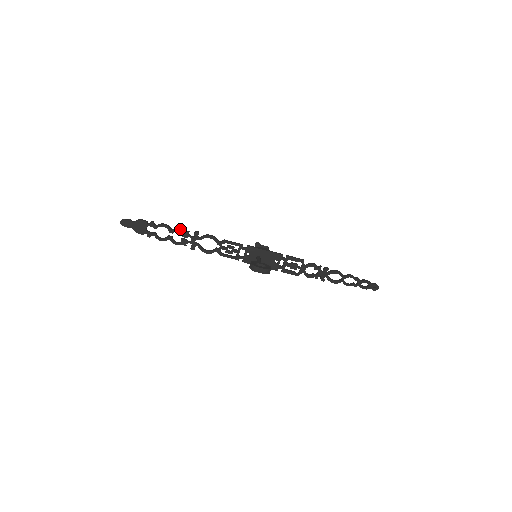
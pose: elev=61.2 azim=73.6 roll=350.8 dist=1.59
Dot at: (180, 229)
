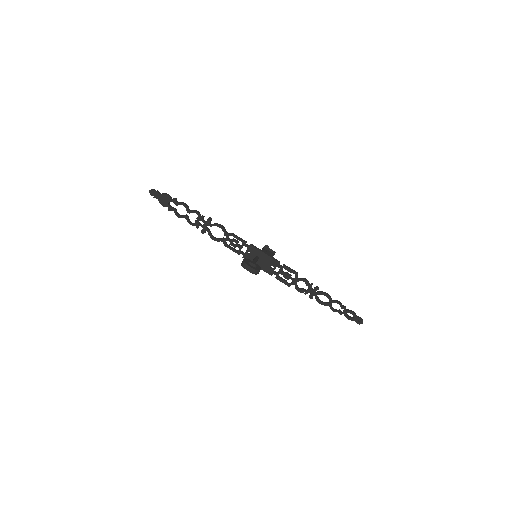
Dot at: (196, 212)
